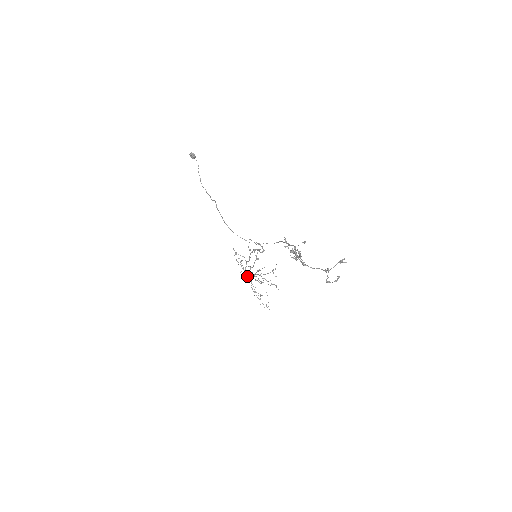
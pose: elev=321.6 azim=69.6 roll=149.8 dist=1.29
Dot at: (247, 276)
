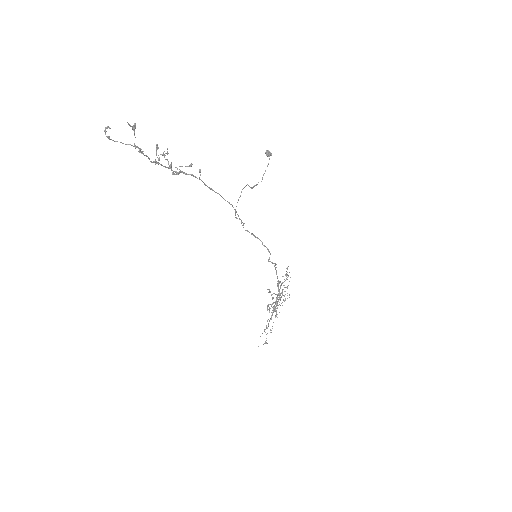
Dot at: occluded
